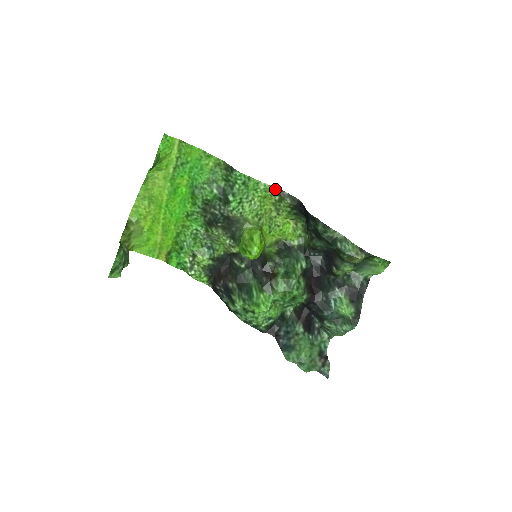
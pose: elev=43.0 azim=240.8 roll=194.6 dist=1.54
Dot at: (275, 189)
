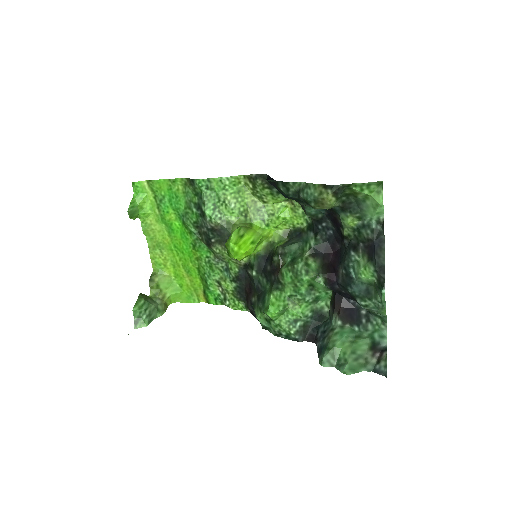
Dot at: (243, 178)
